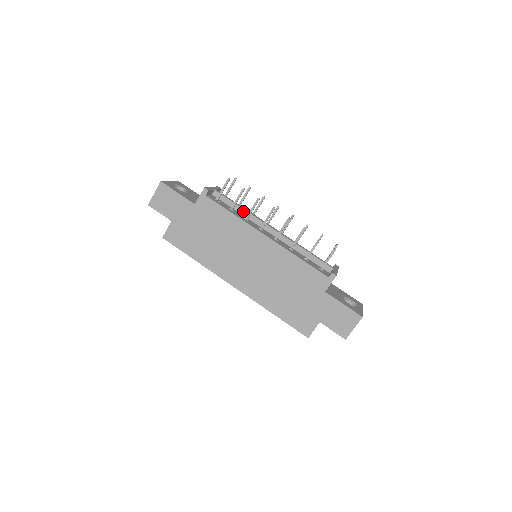
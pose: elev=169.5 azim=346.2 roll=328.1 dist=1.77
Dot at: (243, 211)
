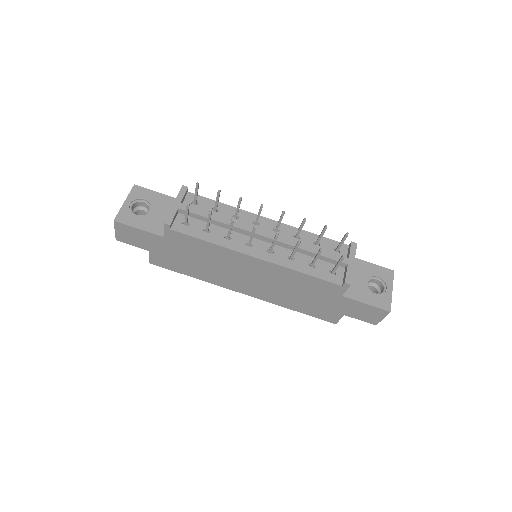
Dot at: (221, 224)
